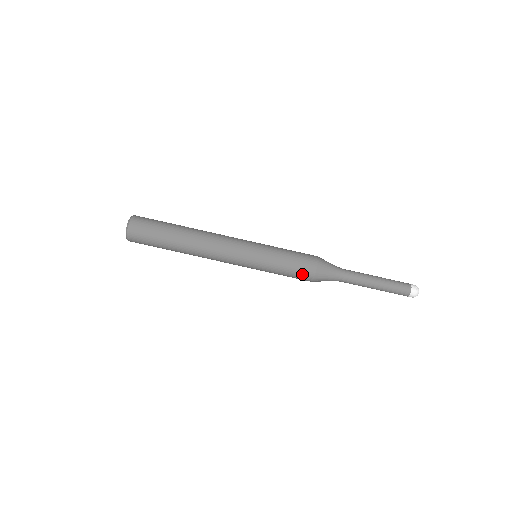
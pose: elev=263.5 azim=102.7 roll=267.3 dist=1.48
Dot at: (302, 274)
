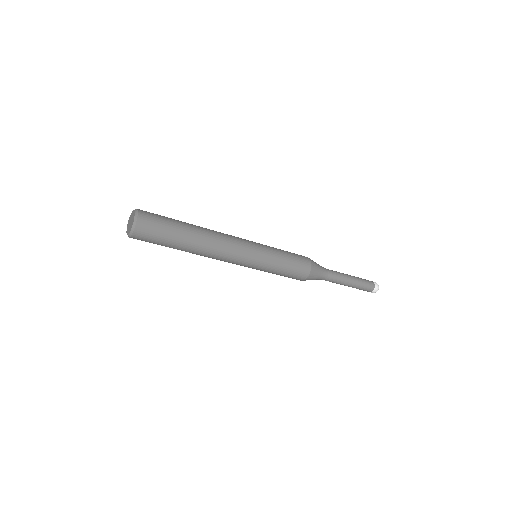
Dot at: (292, 278)
